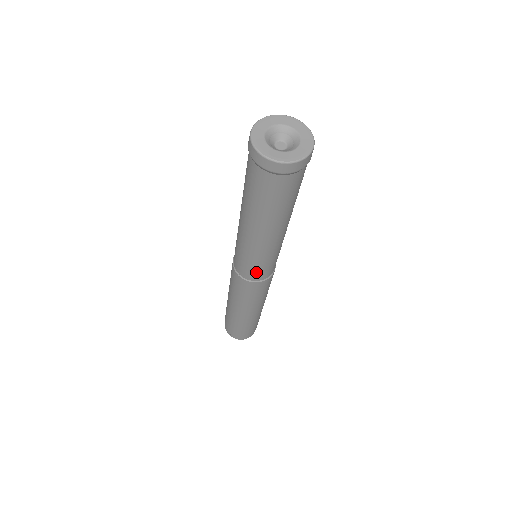
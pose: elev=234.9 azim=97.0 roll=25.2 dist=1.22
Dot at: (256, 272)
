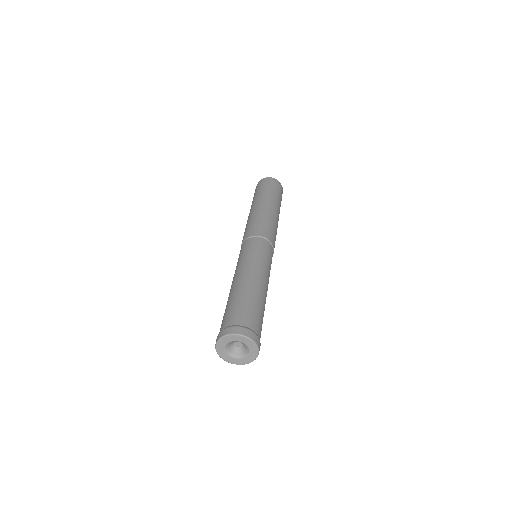
Dot at: occluded
